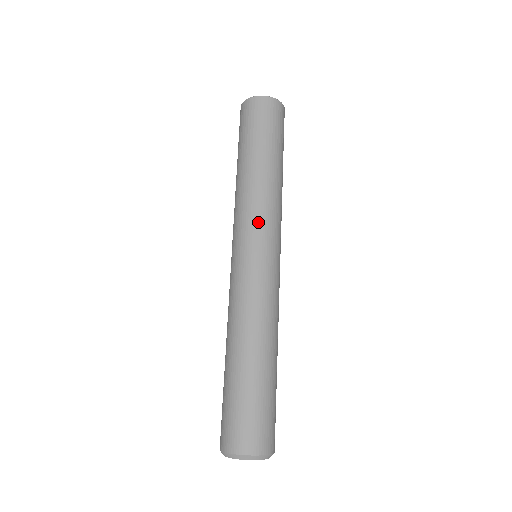
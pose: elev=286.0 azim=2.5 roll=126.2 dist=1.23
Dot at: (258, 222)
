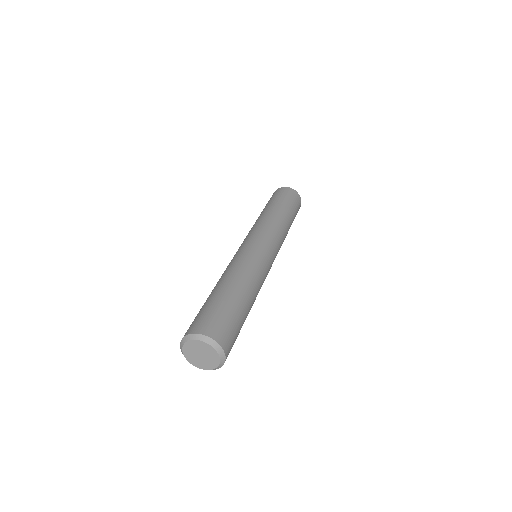
Dot at: (249, 233)
